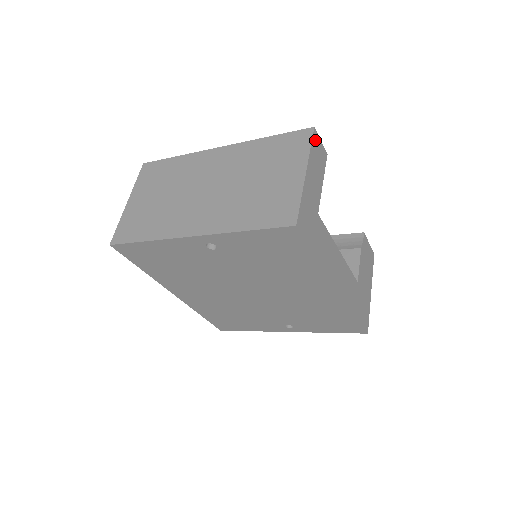
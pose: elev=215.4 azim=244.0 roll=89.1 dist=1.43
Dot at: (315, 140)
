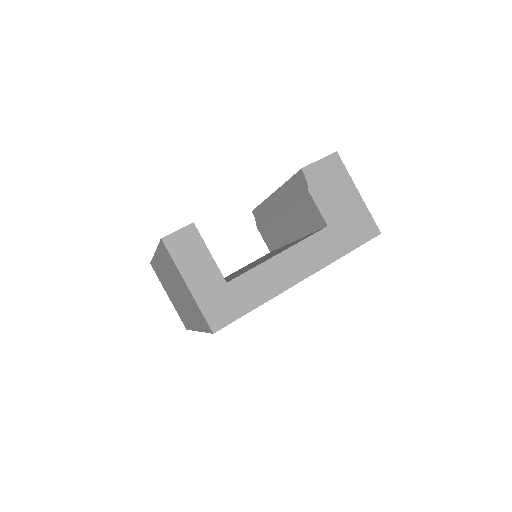
Dot at: (172, 245)
